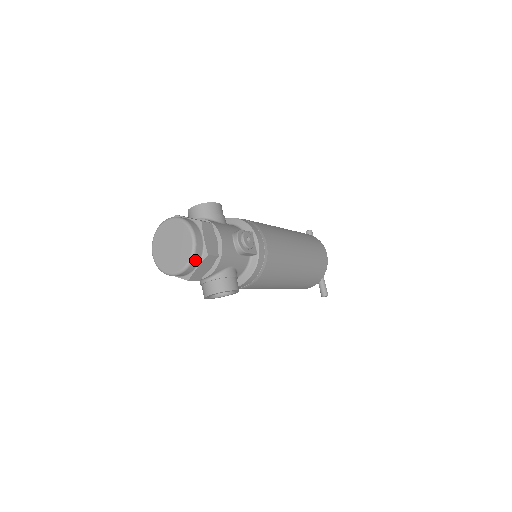
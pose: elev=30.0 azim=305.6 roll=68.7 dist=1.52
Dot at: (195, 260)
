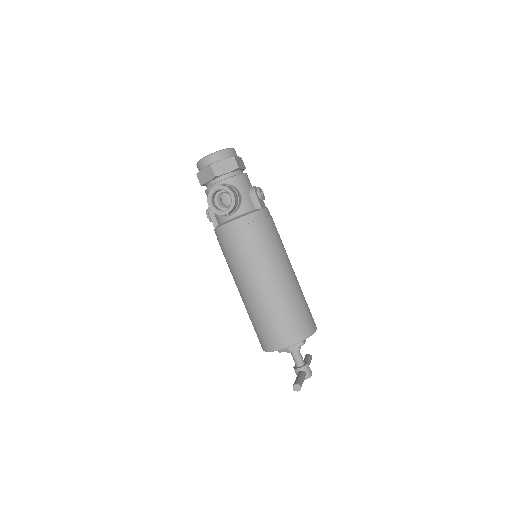
Dot at: (225, 153)
